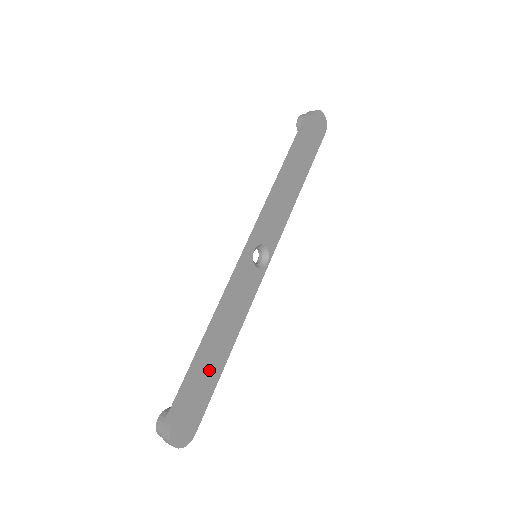
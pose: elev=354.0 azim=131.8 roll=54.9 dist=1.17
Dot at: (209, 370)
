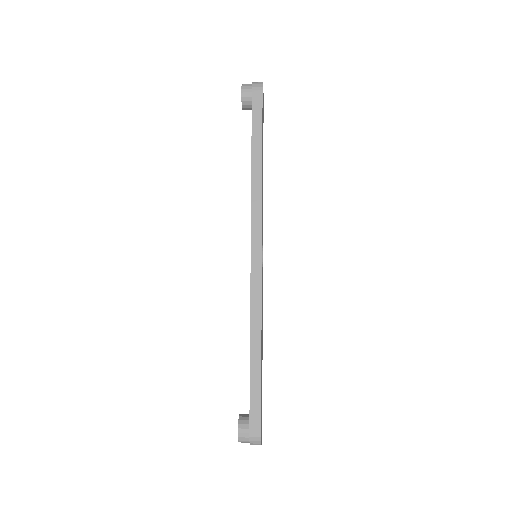
Dot at: occluded
